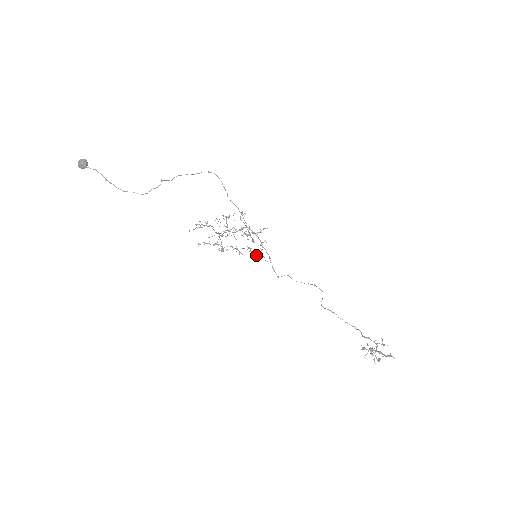
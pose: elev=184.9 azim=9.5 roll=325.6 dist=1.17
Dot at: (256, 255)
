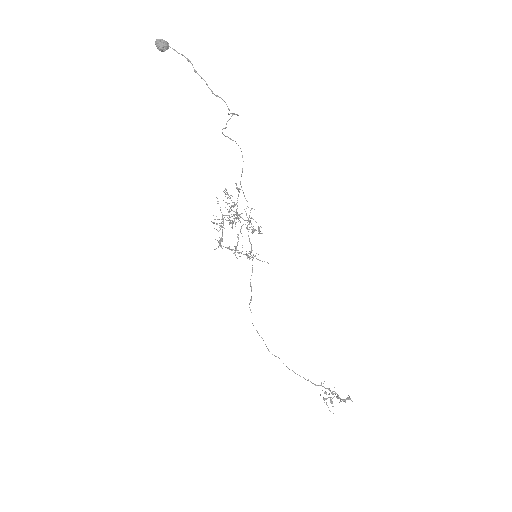
Dot at: (253, 257)
